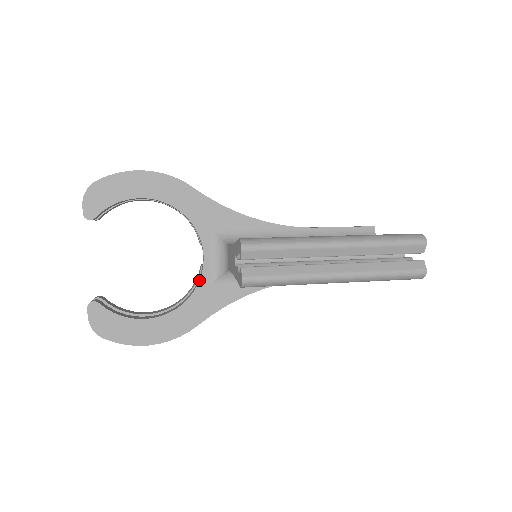
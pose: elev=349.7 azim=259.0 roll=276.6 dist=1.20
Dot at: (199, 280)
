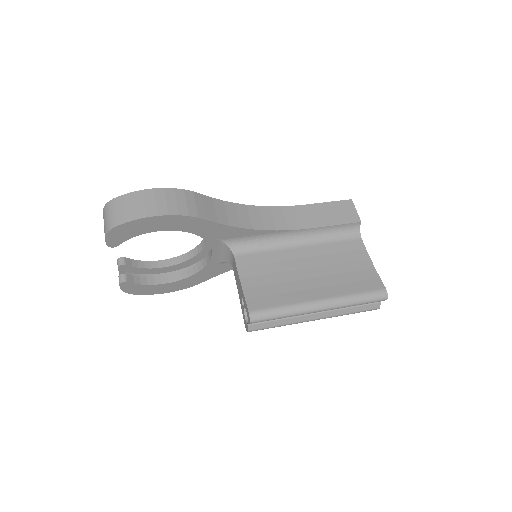
Dot at: (207, 264)
